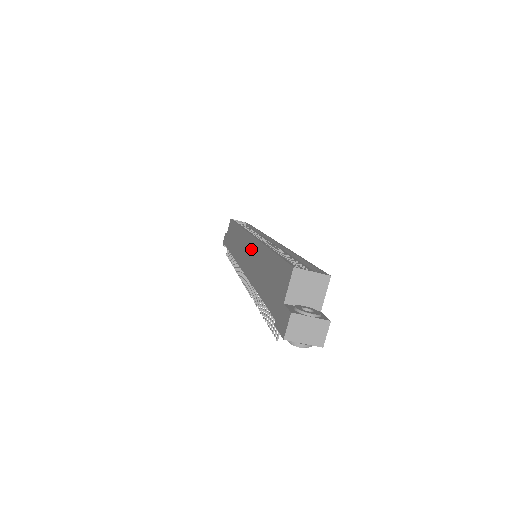
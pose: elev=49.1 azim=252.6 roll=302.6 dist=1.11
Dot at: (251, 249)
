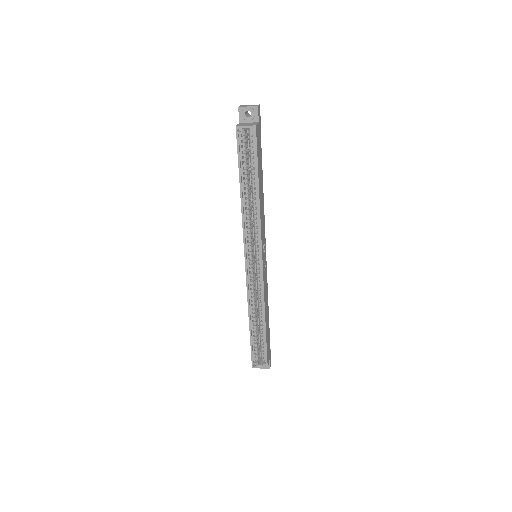
Dot at: occluded
